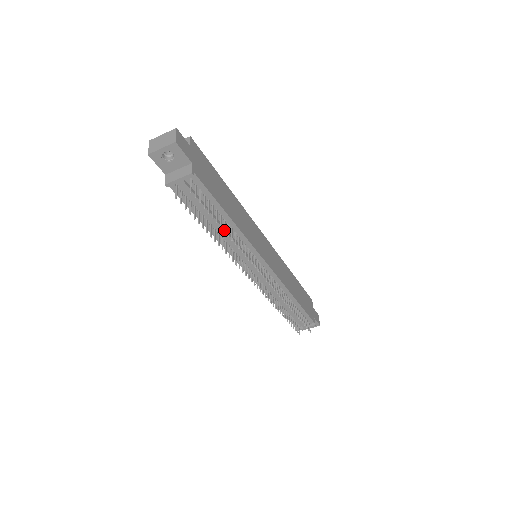
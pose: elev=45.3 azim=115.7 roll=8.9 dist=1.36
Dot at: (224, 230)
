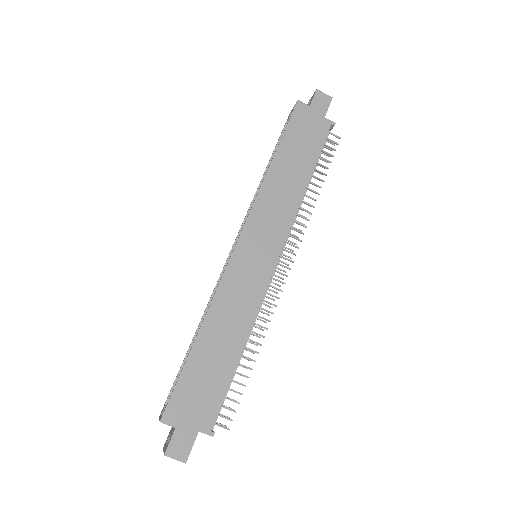
Dot at: occluded
